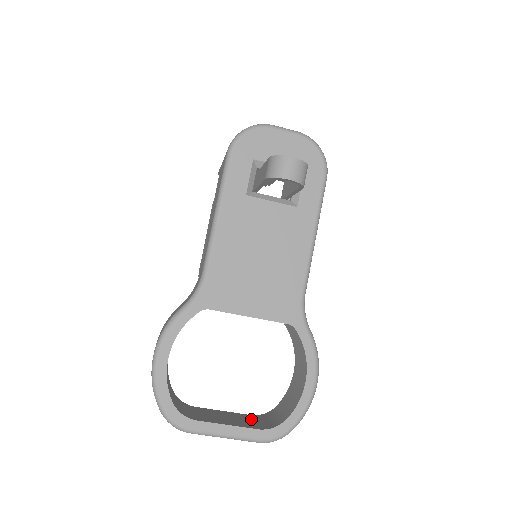
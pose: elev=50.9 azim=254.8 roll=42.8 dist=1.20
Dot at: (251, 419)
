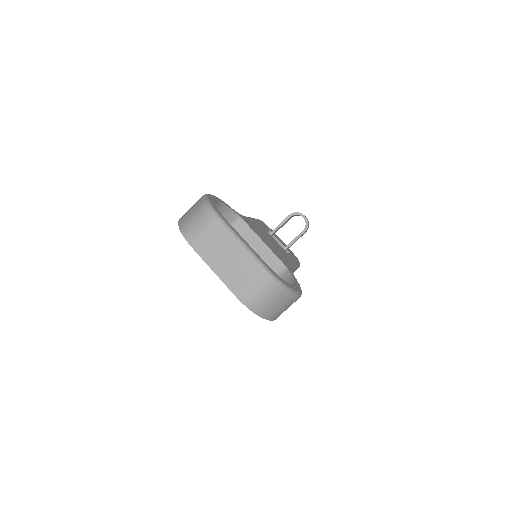
Dot at: occluded
